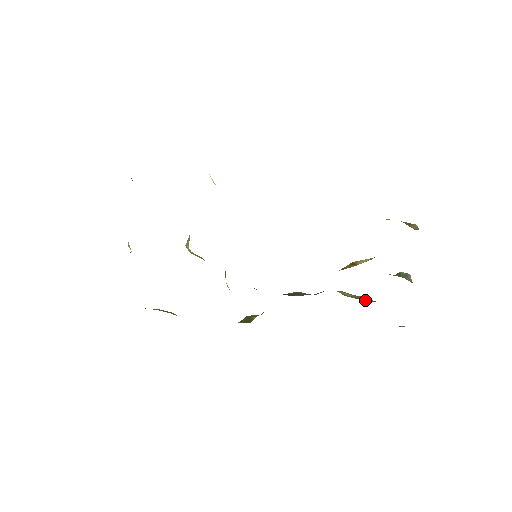
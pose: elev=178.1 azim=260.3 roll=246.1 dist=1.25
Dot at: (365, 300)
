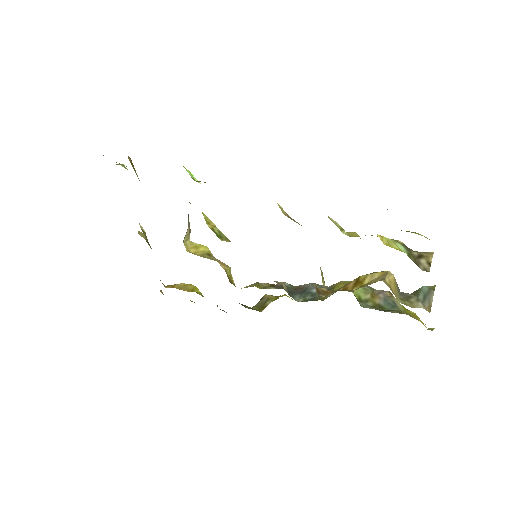
Dot at: (381, 307)
